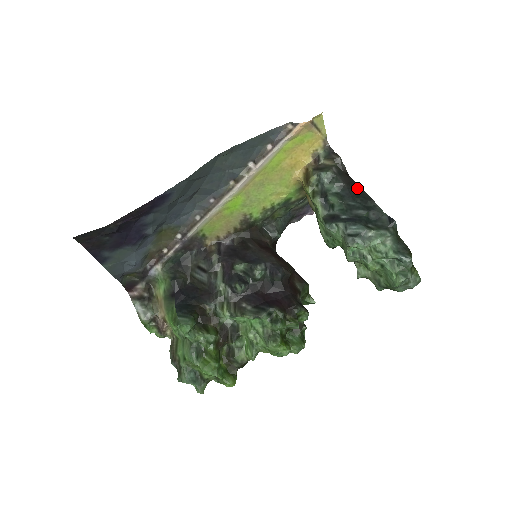
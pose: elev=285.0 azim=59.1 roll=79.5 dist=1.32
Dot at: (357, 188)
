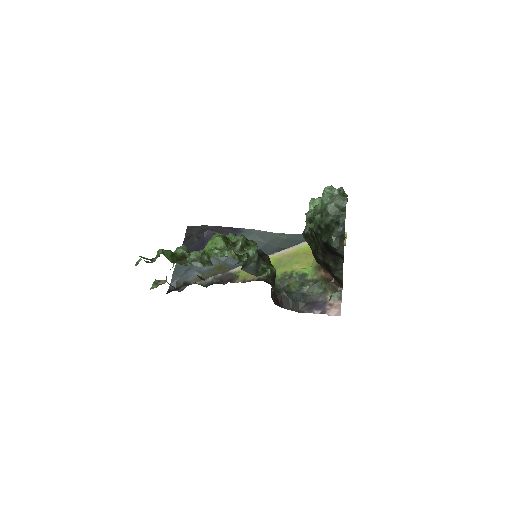
Dot at: occluded
